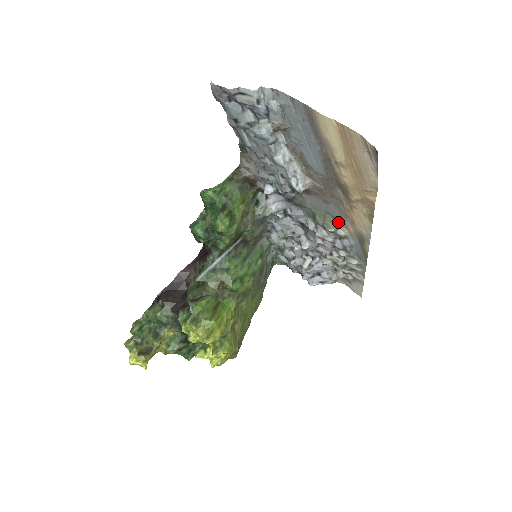
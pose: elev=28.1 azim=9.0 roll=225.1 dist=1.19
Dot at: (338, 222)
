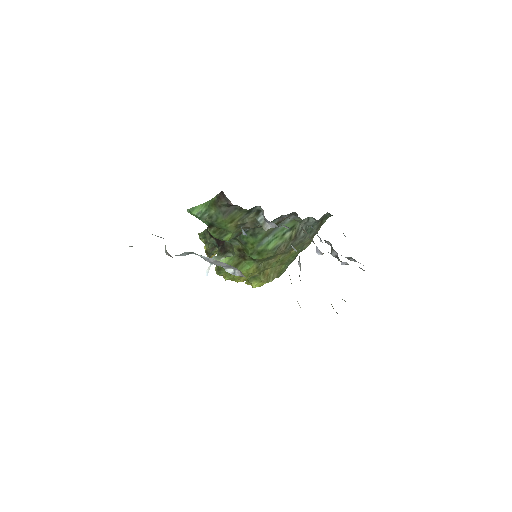
Dot at: occluded
